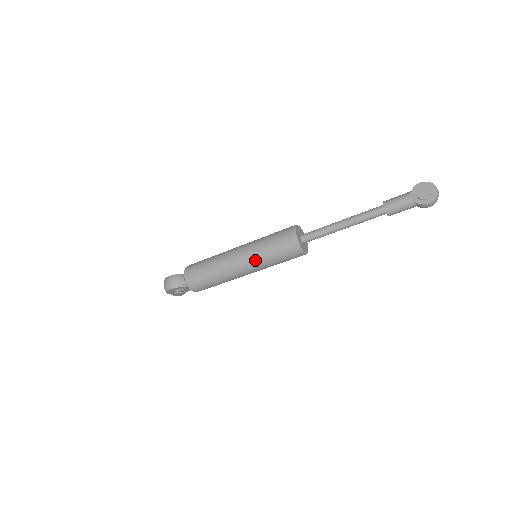
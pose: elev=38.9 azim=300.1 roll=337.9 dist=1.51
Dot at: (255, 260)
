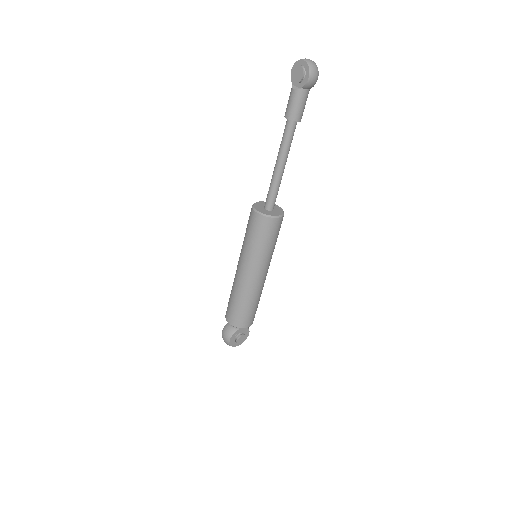
Dot at: (252, 260)
